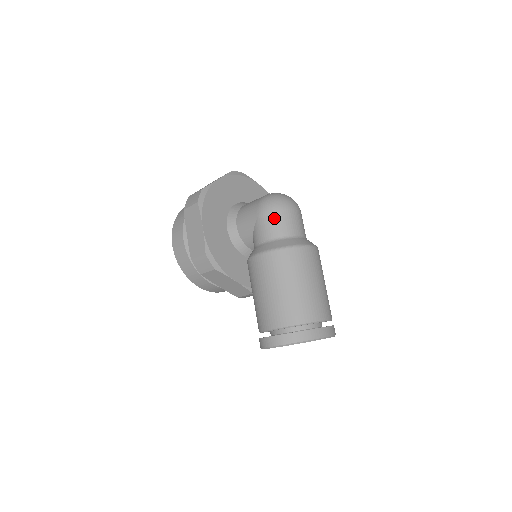
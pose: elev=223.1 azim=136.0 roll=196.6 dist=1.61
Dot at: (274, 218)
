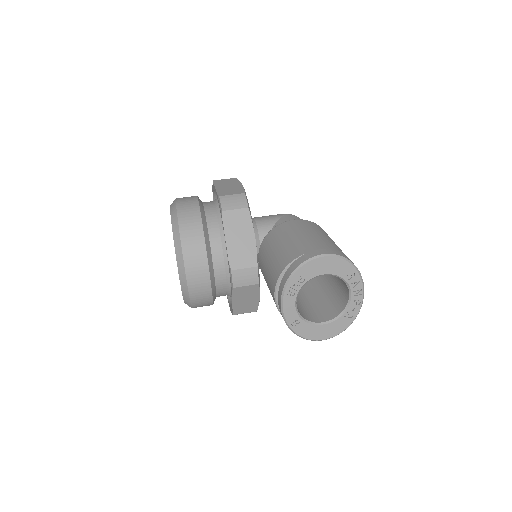
Dot at: occluded
